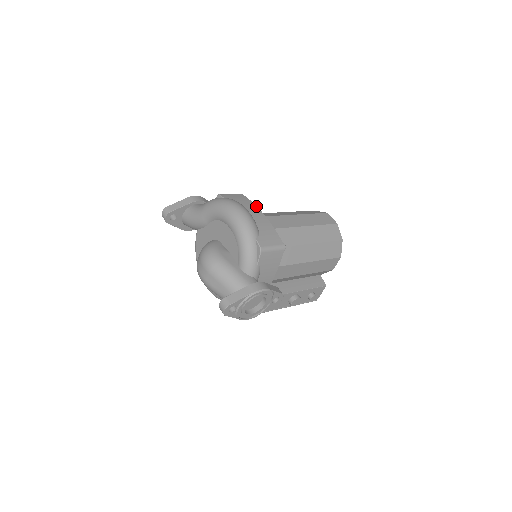
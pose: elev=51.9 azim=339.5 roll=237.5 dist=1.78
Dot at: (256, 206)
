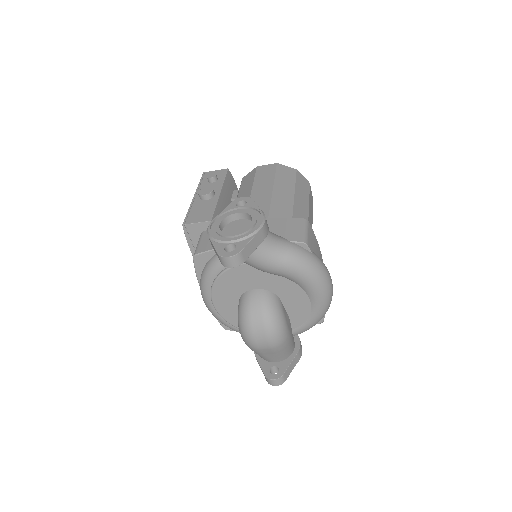
Dot at: occluded
